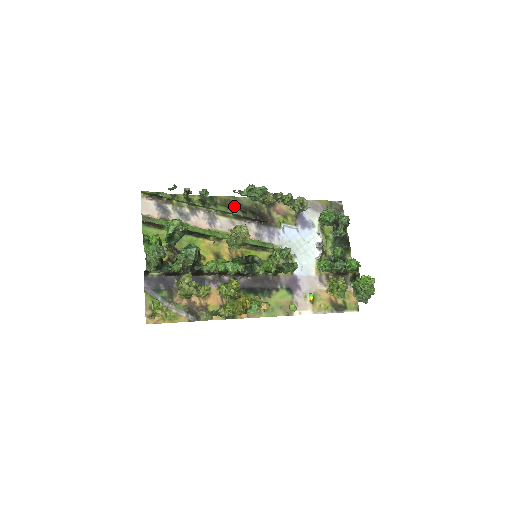
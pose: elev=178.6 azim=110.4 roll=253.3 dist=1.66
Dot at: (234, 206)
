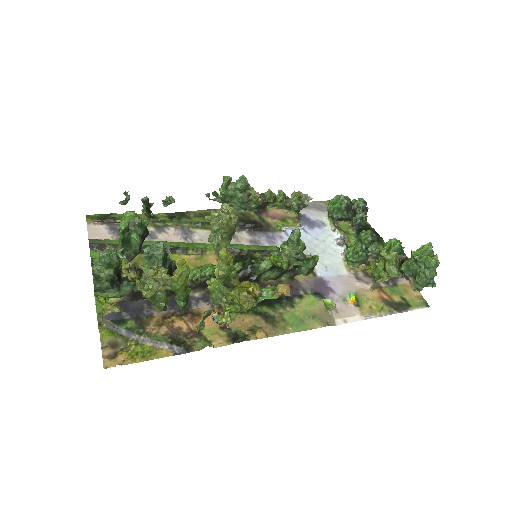
Dot at: occluded
